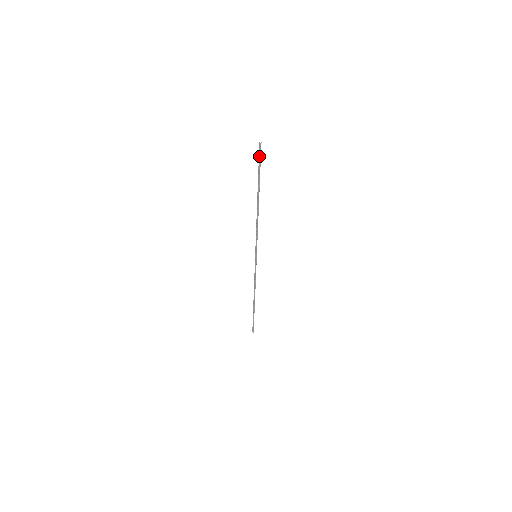
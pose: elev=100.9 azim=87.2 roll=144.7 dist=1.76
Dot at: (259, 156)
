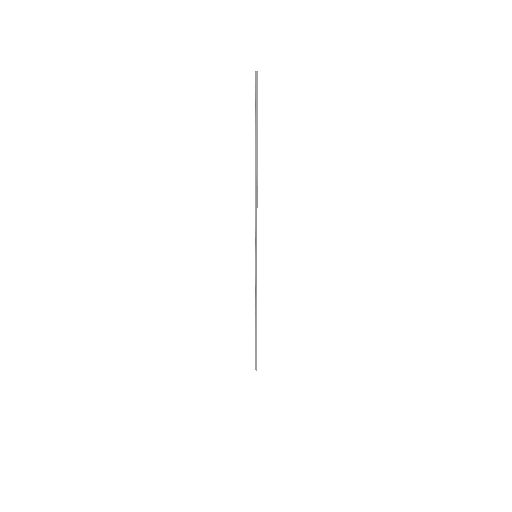
Dot at: (255, 93)
